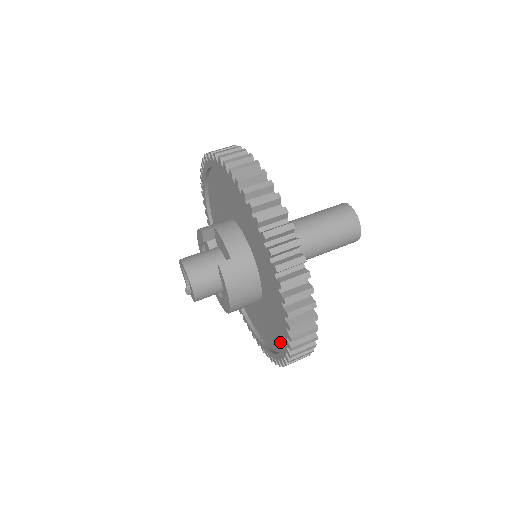
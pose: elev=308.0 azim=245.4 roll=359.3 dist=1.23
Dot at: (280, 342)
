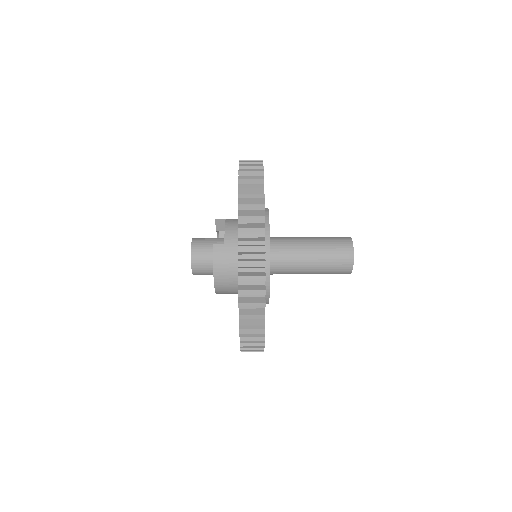
Dot at: occluded
